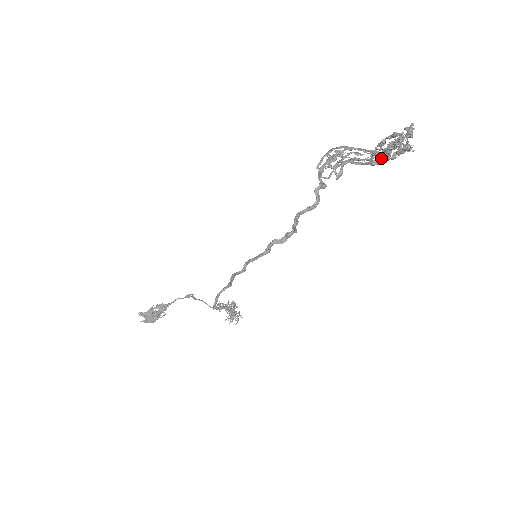
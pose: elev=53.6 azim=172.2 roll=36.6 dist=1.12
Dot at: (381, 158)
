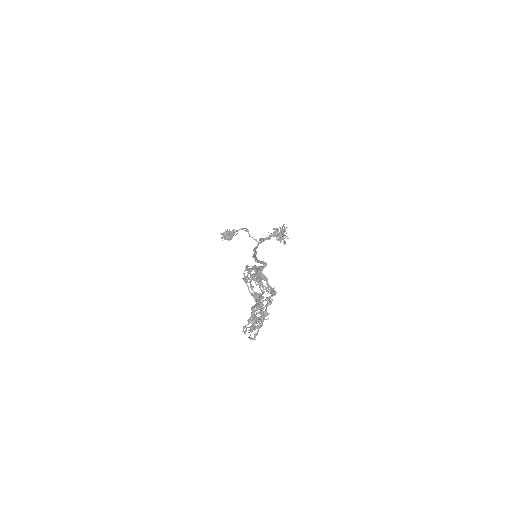
Dot at: occluded
